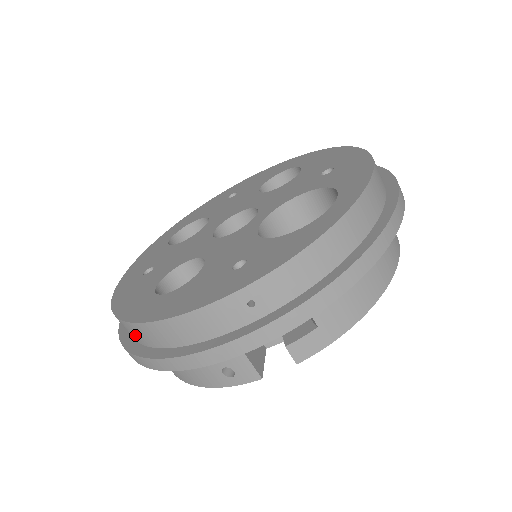
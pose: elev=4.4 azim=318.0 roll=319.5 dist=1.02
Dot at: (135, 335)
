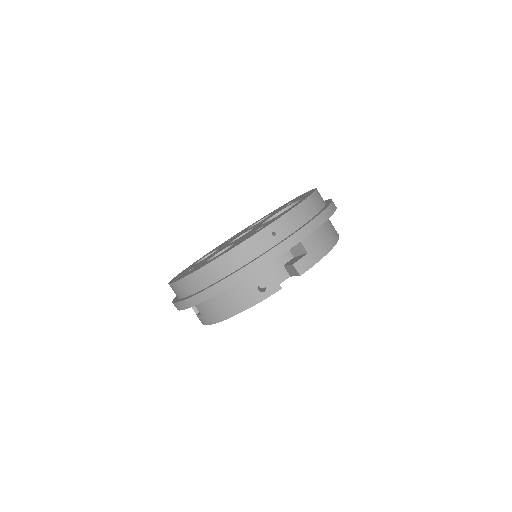
Dot at: (201, 281)
